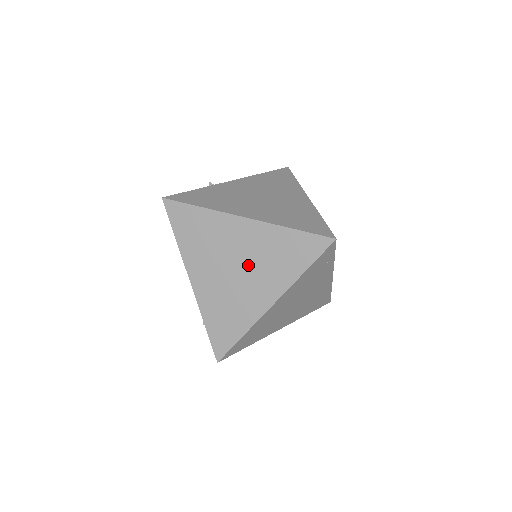
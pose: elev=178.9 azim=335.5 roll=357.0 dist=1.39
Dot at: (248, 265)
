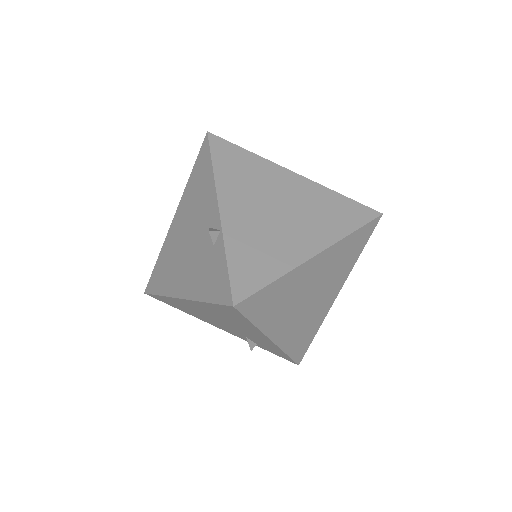
Dot at: (321, 286)
